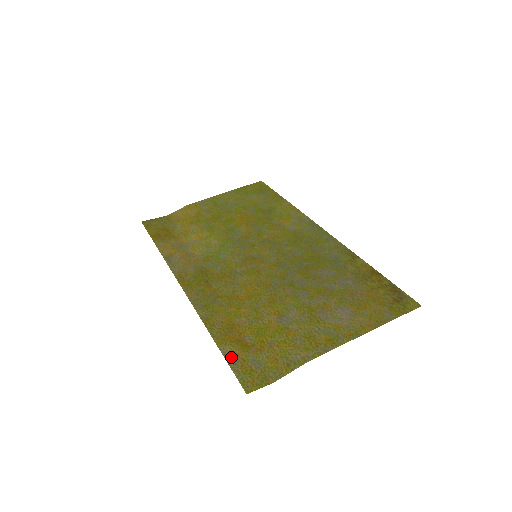
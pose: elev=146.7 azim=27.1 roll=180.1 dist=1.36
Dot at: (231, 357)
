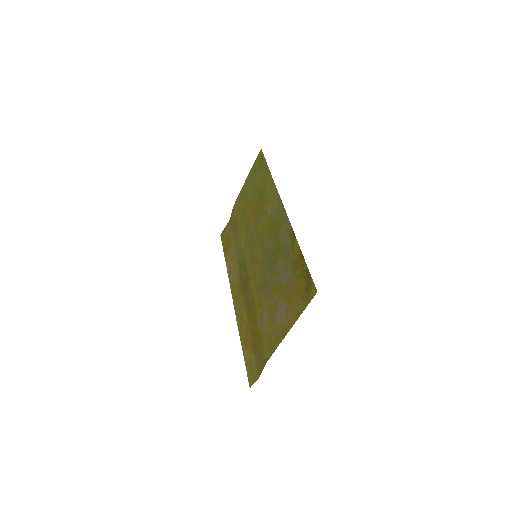
Dot at: (246, 359)
